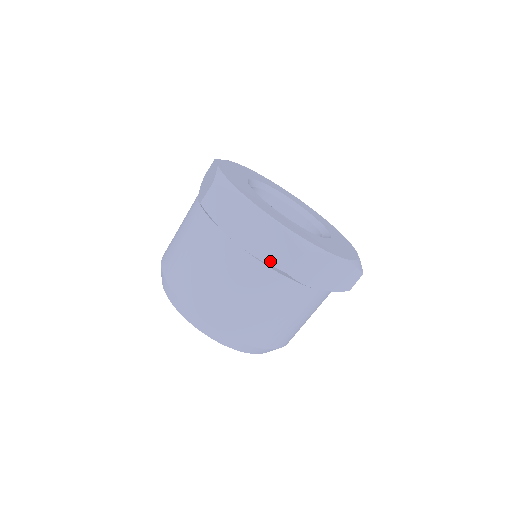
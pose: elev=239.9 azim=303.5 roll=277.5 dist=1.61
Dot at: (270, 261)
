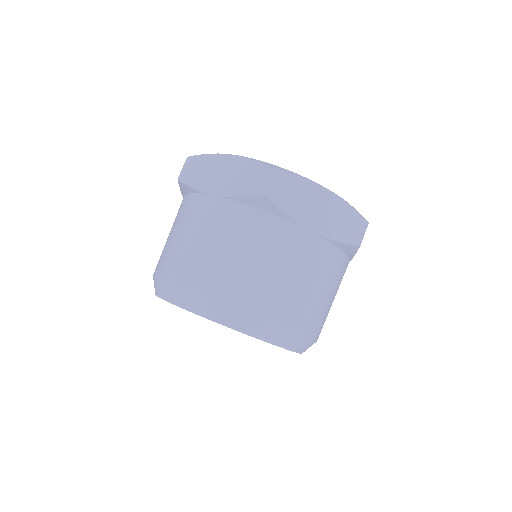
Dot at: (345, 240)
